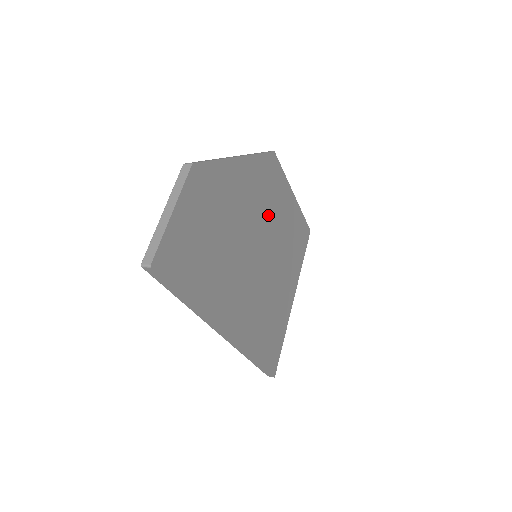
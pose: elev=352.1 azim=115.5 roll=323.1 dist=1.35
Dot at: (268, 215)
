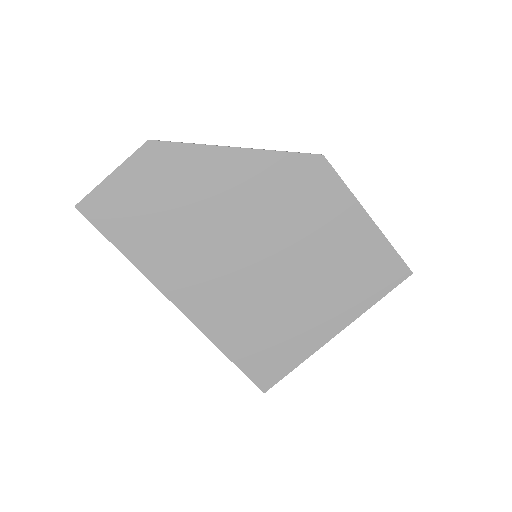
Dot at: (290, 221)
